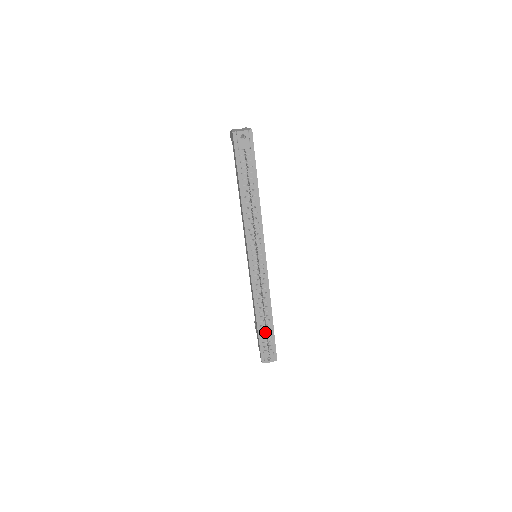
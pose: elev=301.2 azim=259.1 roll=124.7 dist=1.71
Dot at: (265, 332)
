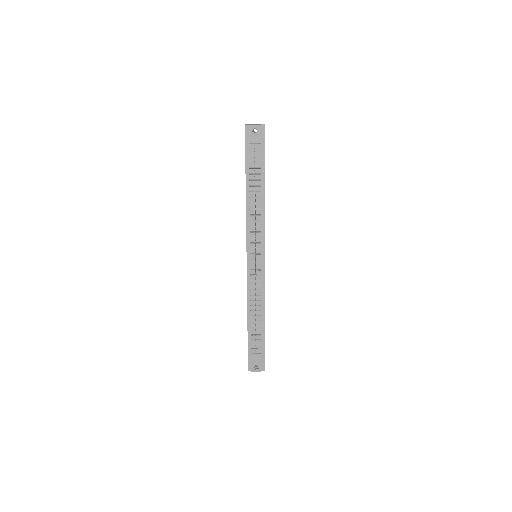
Dot at: occluded
